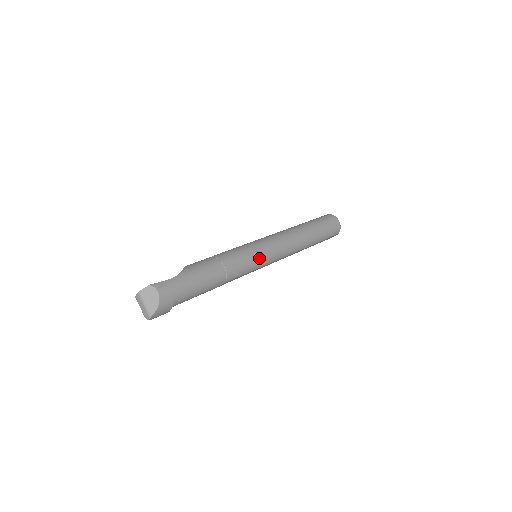
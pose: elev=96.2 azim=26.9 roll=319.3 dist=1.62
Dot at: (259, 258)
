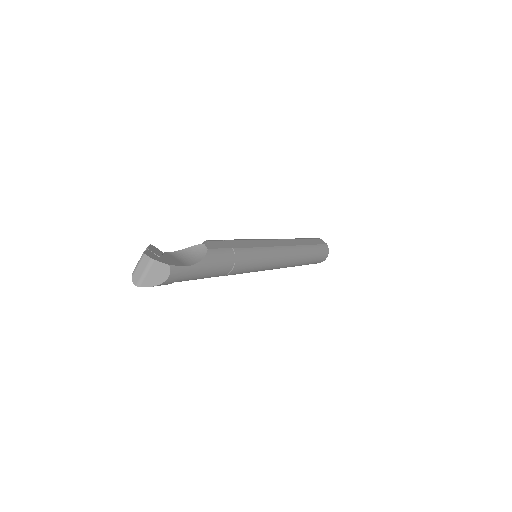
Dot at: (257, 270)
